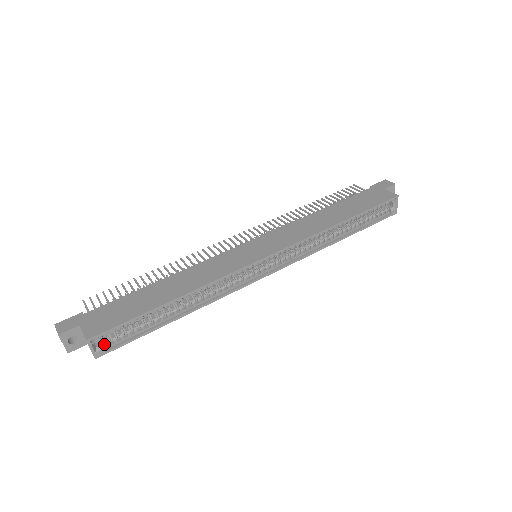
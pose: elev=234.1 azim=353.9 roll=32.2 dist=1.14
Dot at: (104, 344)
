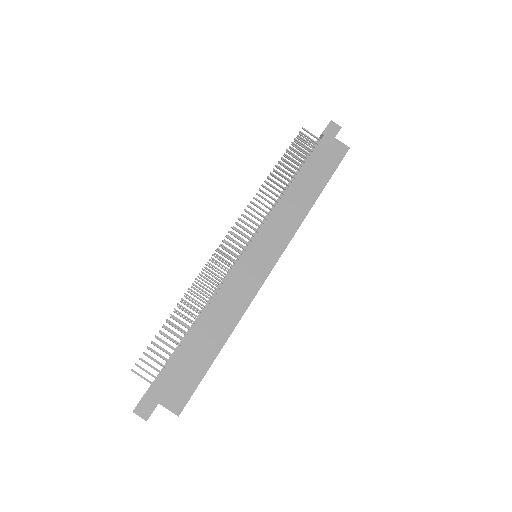
Dot at: occluded
